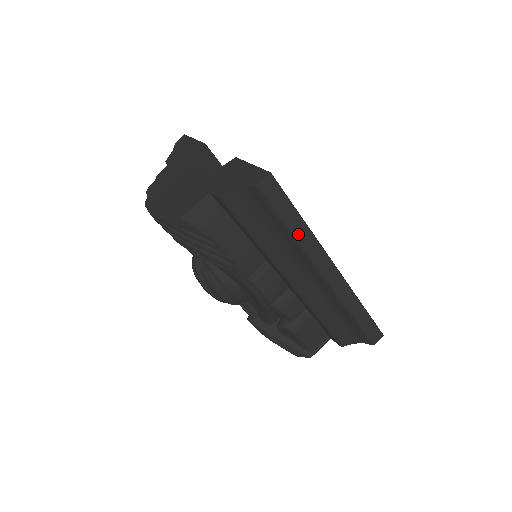
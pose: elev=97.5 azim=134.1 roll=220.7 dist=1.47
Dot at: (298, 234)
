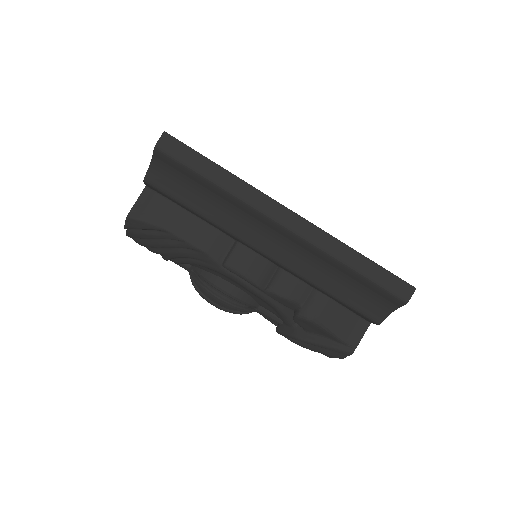
Dot at: (223, 184)
